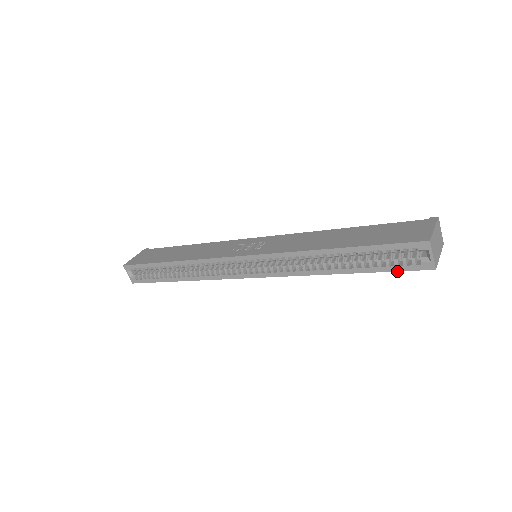
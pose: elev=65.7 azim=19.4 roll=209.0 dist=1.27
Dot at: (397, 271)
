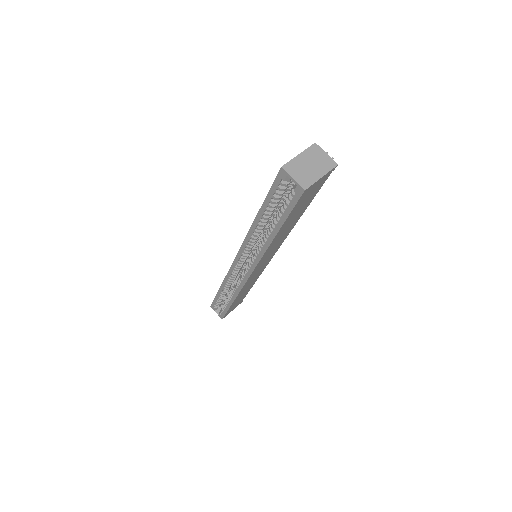
Dot at: (292, 210)
